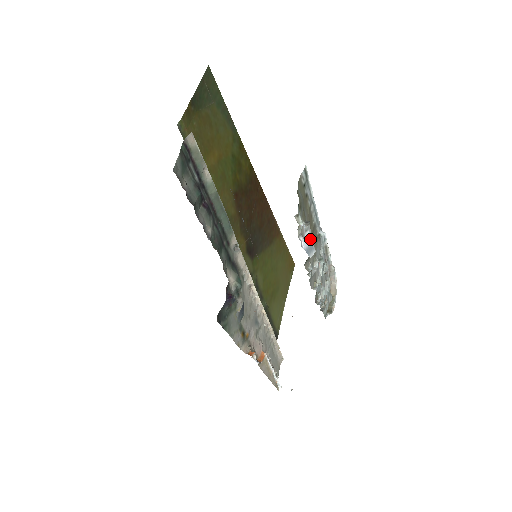
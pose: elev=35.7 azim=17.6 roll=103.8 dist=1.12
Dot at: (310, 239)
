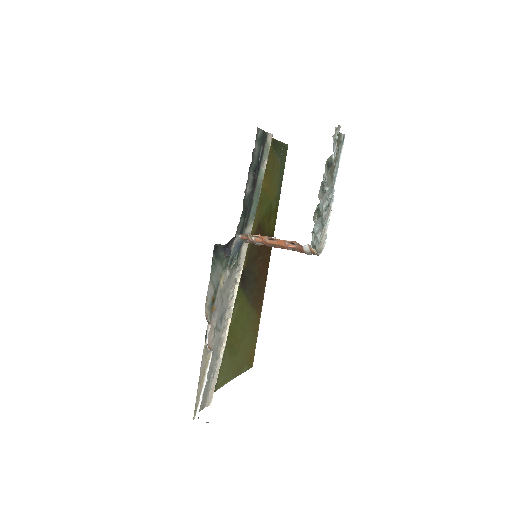
Dot at: (334, 157)
